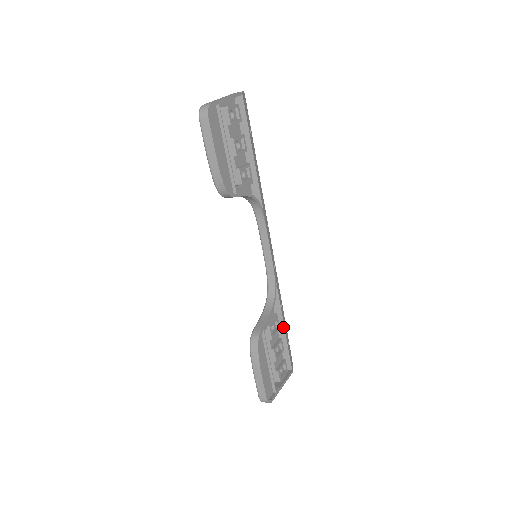
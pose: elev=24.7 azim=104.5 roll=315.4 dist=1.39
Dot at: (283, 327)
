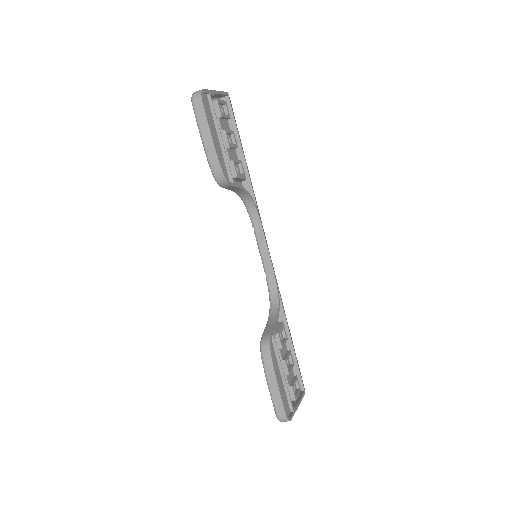
Dot at: (290, 339)
